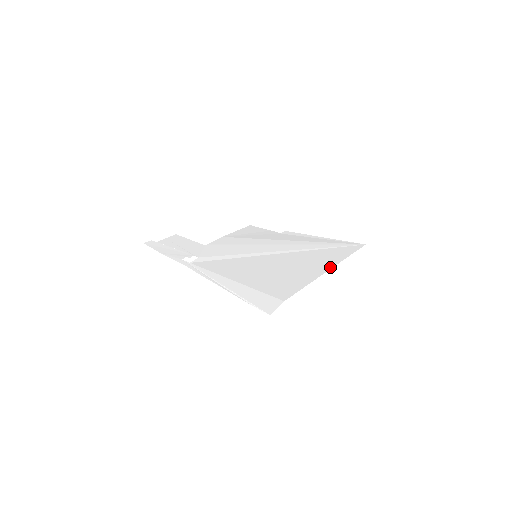
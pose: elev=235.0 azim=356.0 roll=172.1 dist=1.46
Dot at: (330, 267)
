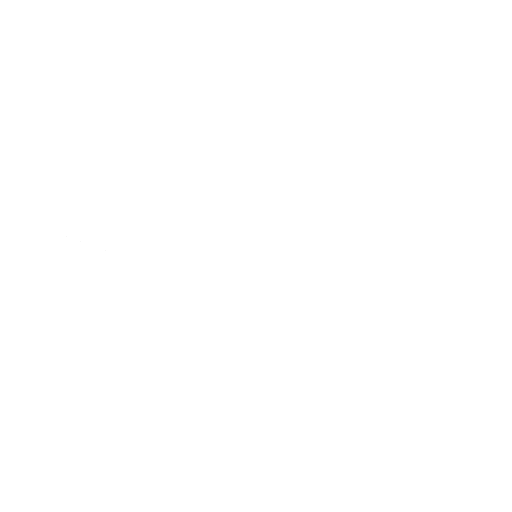
Dot at: (366, 268)
